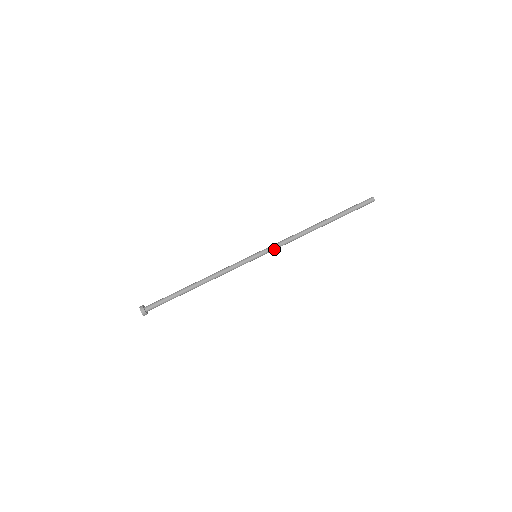
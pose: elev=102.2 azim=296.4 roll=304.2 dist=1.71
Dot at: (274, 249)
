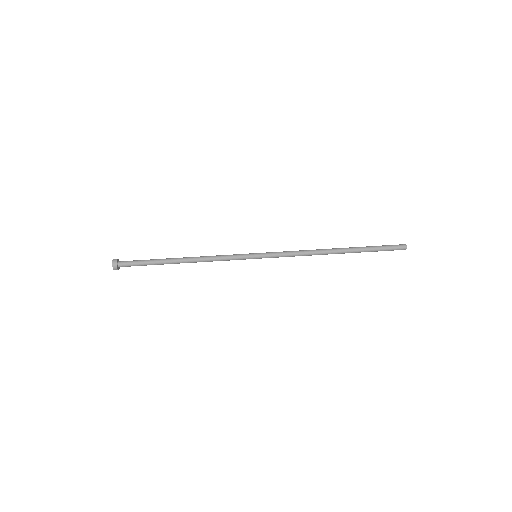
Dot at: (278, 255)
